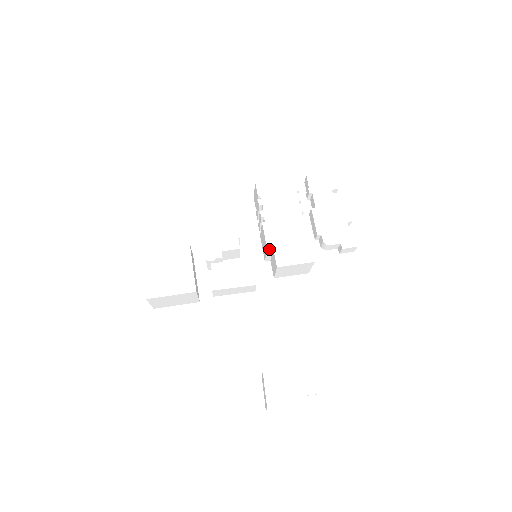
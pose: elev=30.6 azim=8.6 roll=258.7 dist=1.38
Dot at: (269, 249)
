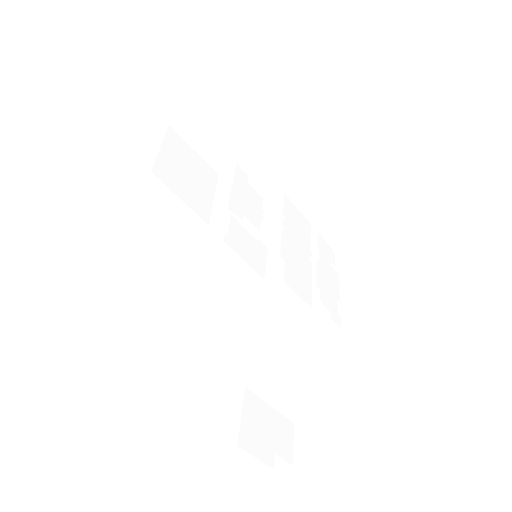
Dot at: (280, 259)
